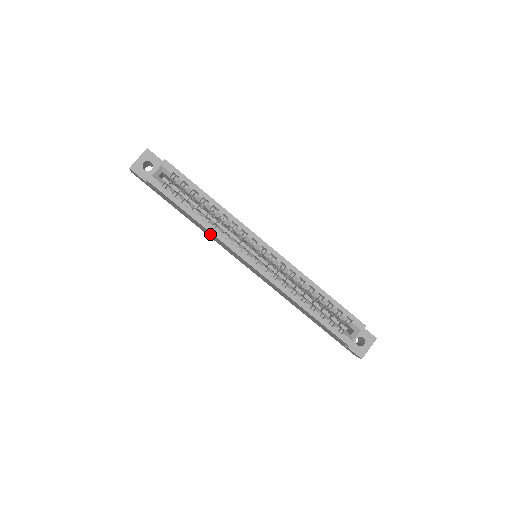
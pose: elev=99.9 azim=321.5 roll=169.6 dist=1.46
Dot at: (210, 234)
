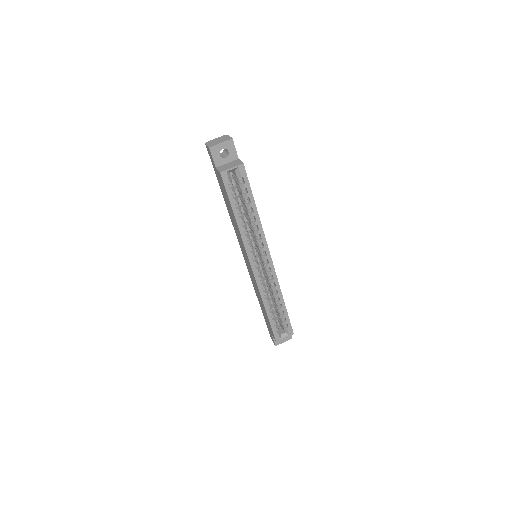
Dot at: (237, 230)
